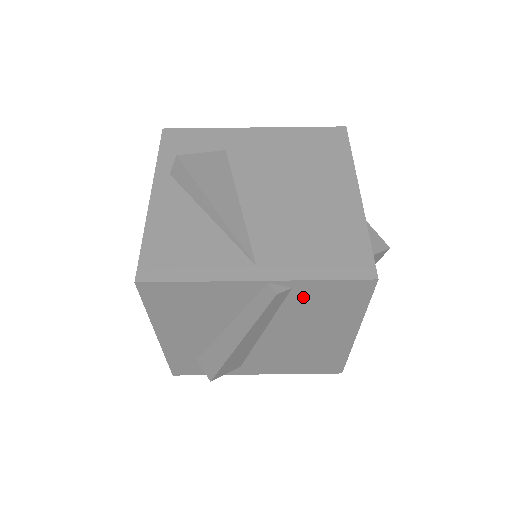
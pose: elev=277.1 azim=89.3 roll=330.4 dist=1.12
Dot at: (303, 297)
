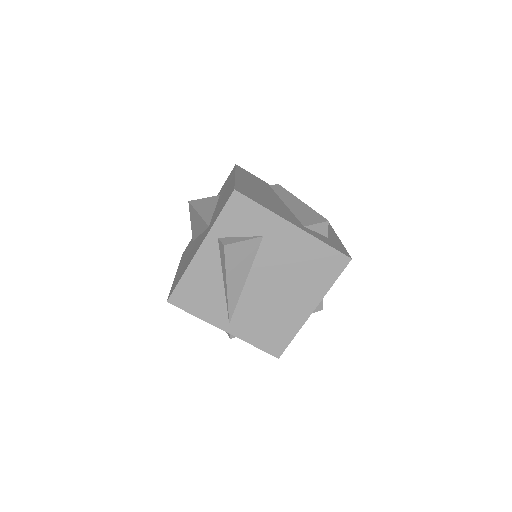
Dot at: occluded
